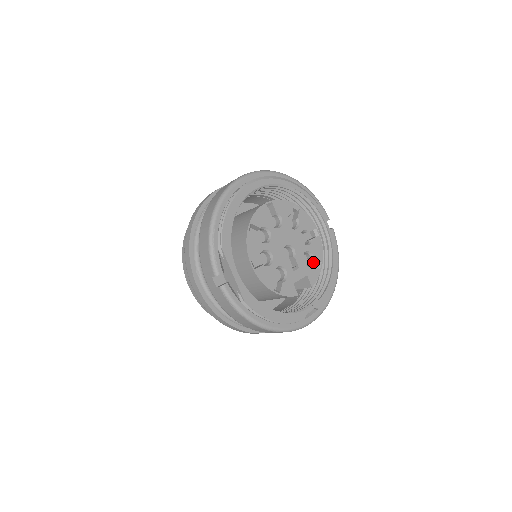
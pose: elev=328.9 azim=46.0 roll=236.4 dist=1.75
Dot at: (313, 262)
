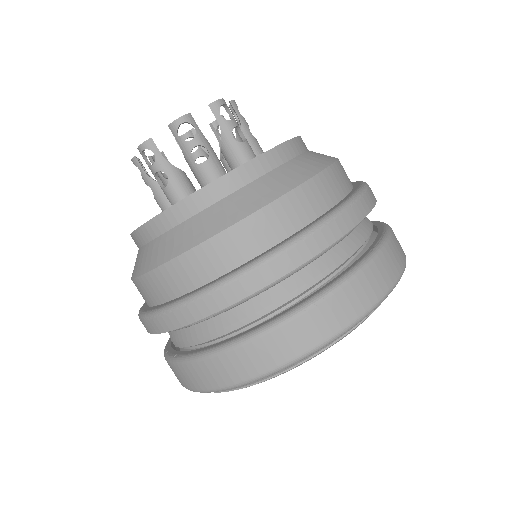
Dot at: occluded
